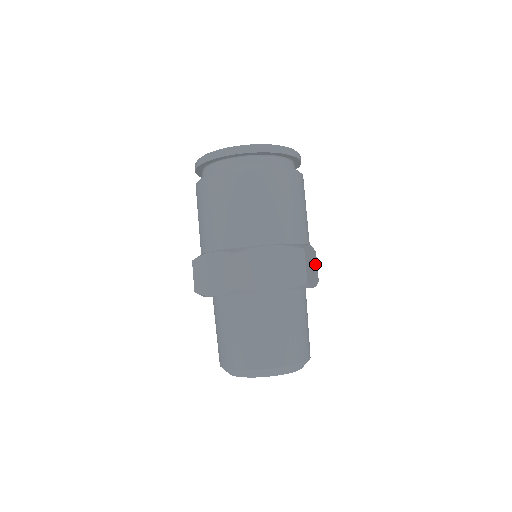
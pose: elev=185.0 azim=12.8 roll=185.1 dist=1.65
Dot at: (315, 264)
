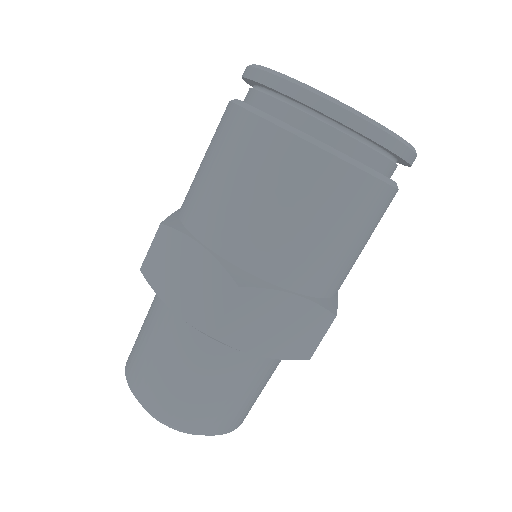
Dot at: occluded
